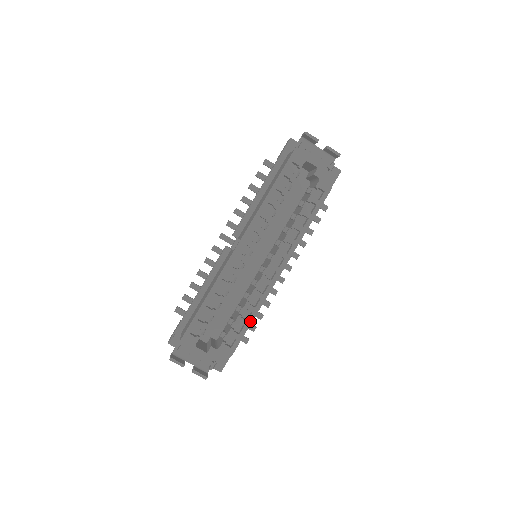
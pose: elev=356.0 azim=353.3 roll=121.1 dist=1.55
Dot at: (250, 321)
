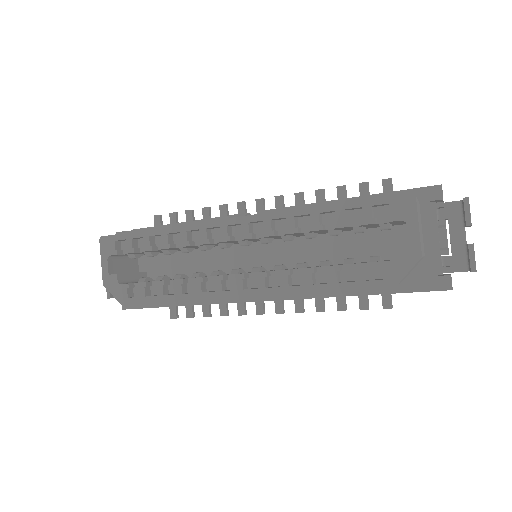
Dot at: (165, 299)
